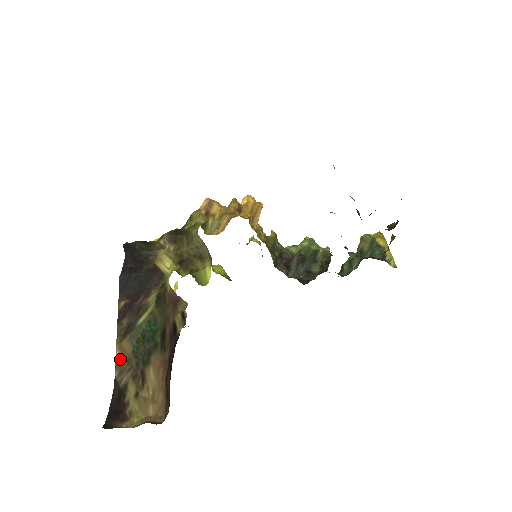
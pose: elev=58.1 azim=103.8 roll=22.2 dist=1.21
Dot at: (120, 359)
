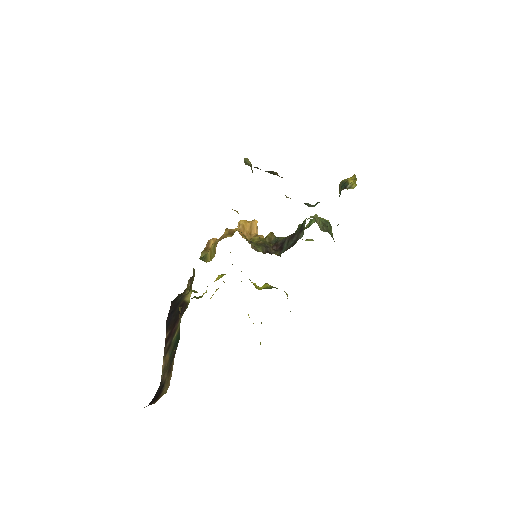
Dot at: (164, 367)
